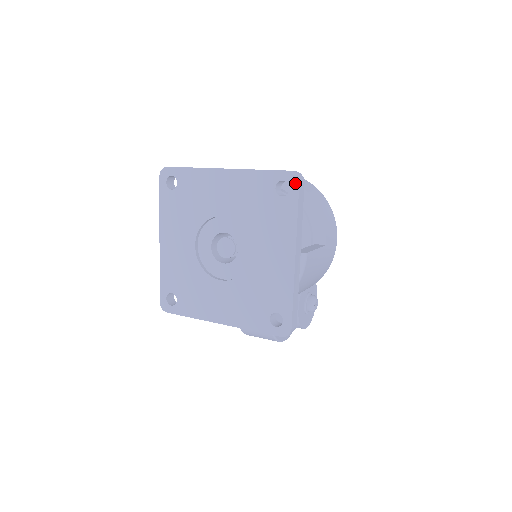
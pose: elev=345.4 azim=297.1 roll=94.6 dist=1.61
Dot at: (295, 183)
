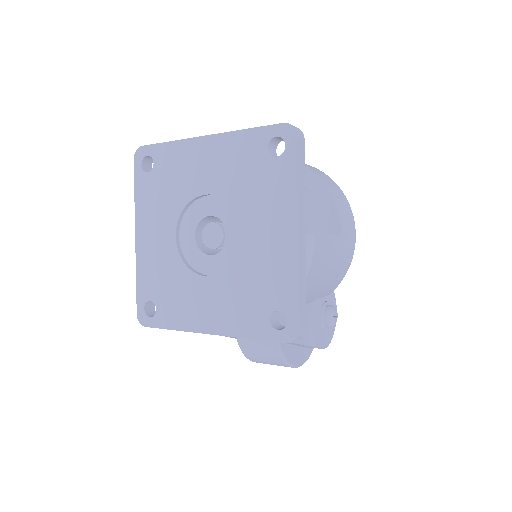
Dot at: (292, 137)
